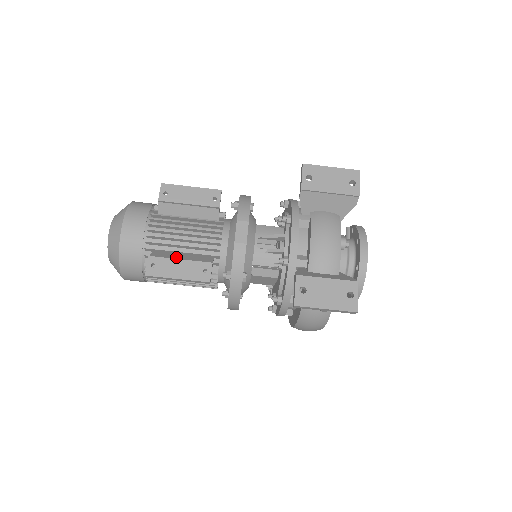
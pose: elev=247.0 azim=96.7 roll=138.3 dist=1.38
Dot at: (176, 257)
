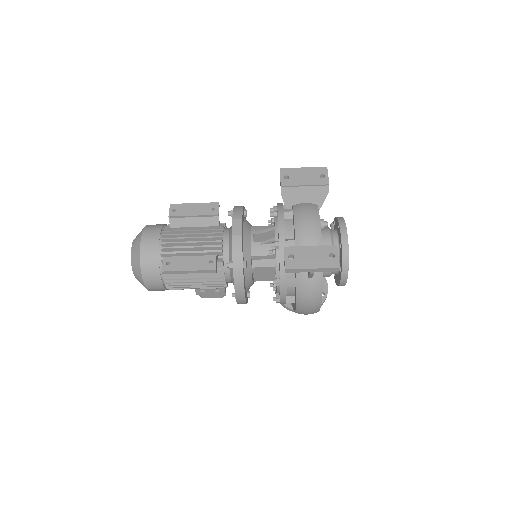
Dot at: occluded
